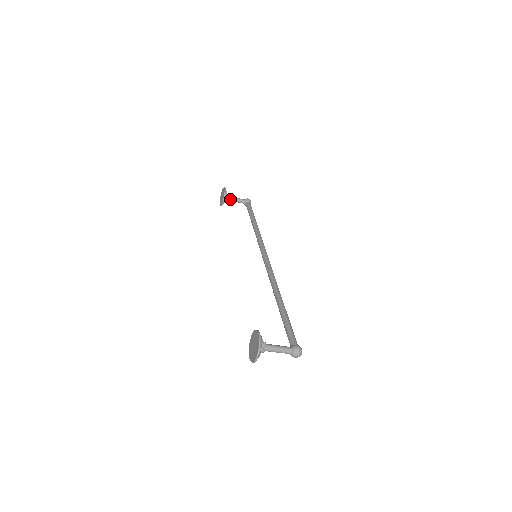
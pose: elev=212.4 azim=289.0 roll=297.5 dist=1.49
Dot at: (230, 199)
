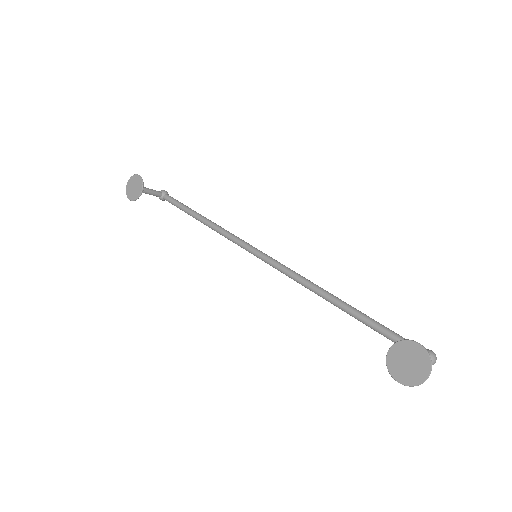
Dot at: (145, 191)
